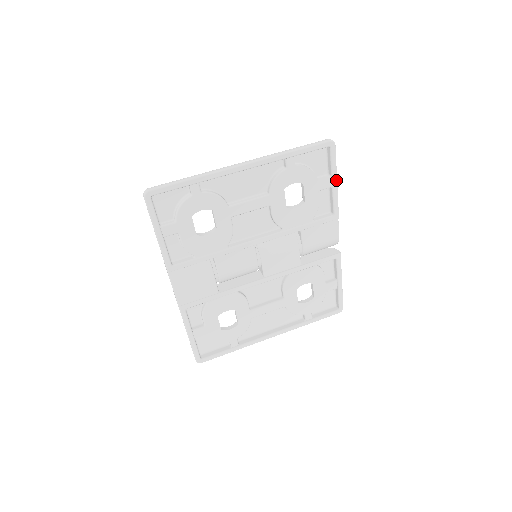
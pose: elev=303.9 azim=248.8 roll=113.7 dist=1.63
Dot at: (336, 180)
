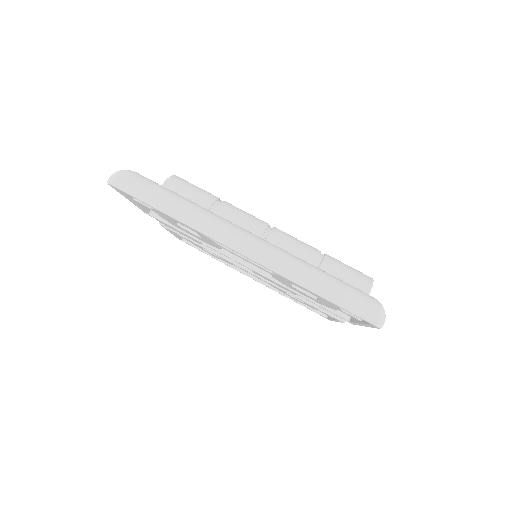
Dot at: (365, 326)
